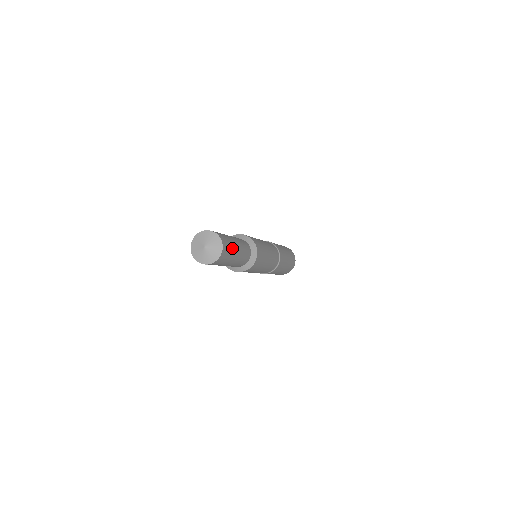
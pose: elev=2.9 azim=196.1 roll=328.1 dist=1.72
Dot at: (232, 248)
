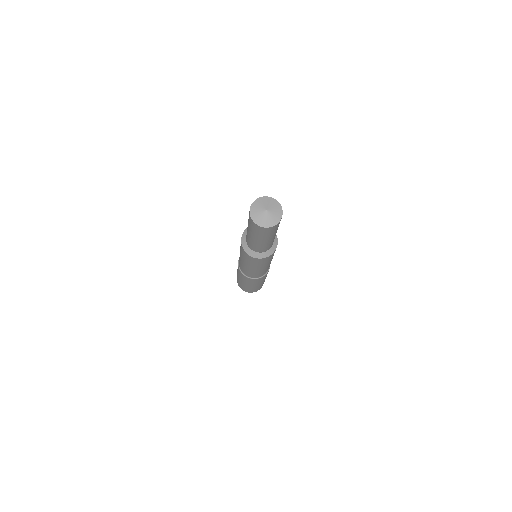
Dot at: (275, 231)
